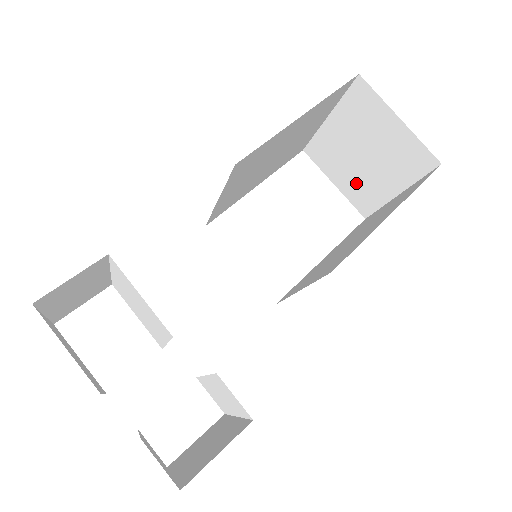
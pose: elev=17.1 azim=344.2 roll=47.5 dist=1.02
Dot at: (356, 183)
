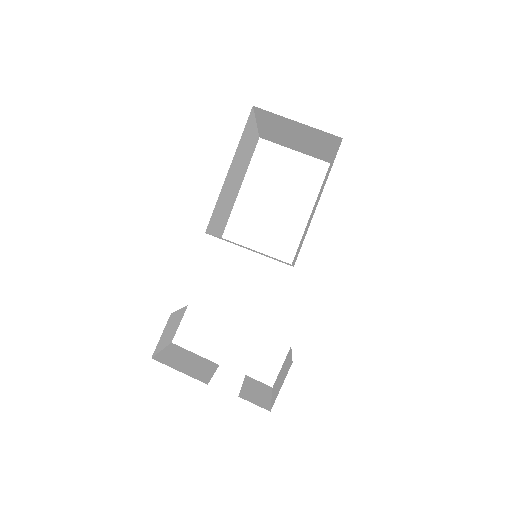
Dot at: (306, 149)
